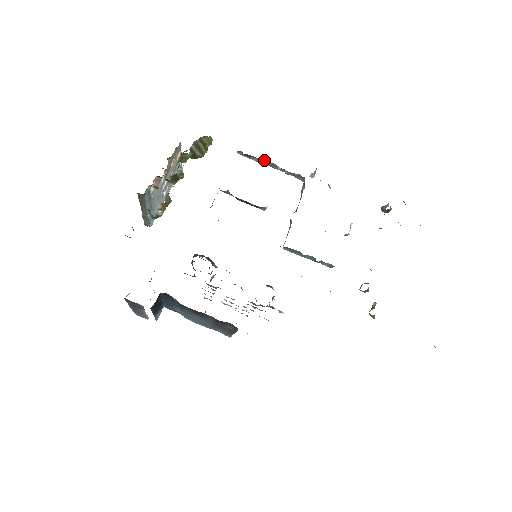
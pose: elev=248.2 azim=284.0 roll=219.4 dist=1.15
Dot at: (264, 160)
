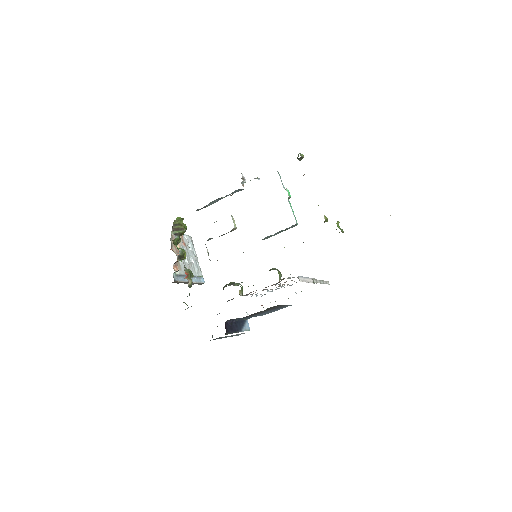
Dot at: (212, 202)
